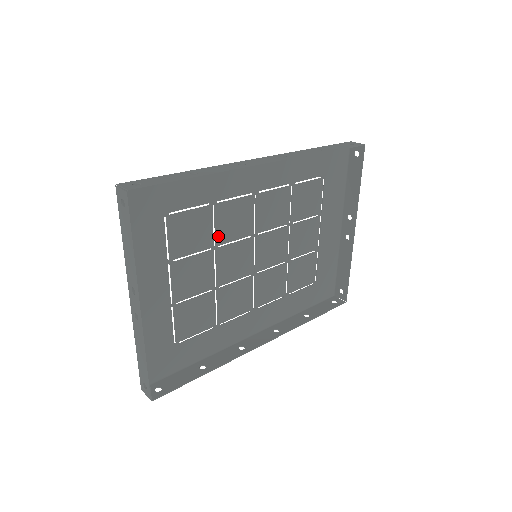
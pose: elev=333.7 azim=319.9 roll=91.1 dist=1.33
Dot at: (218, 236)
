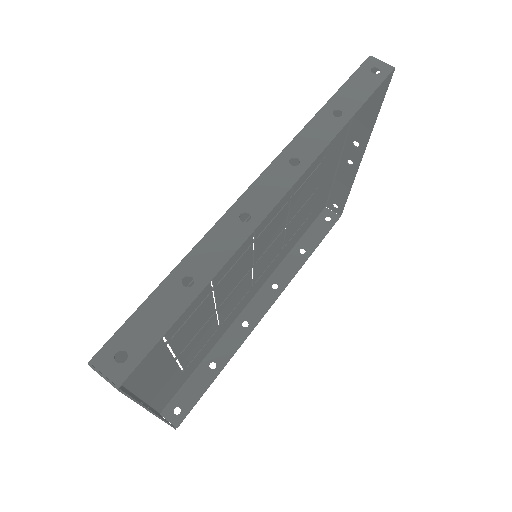
Dot at: (216, 278)
